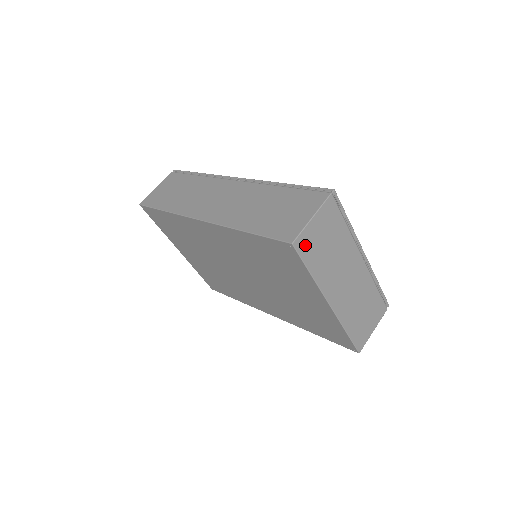
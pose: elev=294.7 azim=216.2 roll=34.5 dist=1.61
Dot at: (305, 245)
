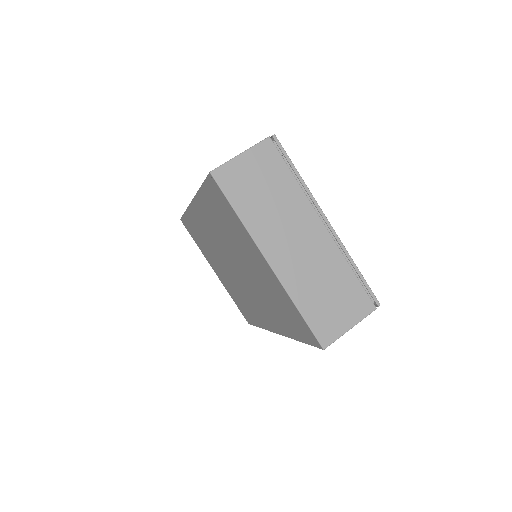
Dot at: (229, 179)
